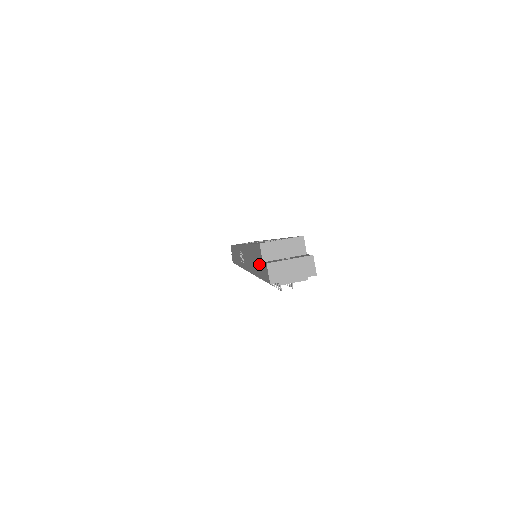
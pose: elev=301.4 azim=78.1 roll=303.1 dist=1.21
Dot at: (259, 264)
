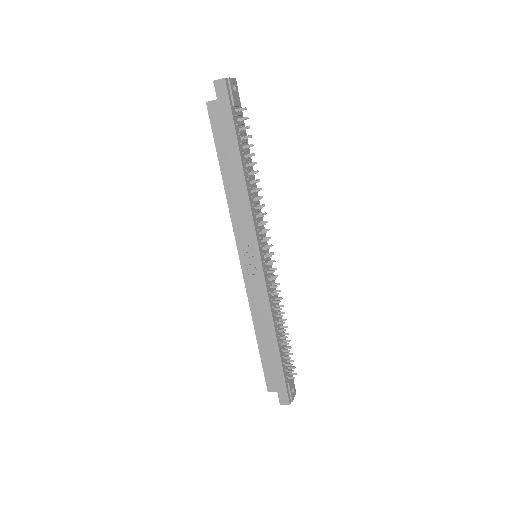
Dot at: (223, 121)
